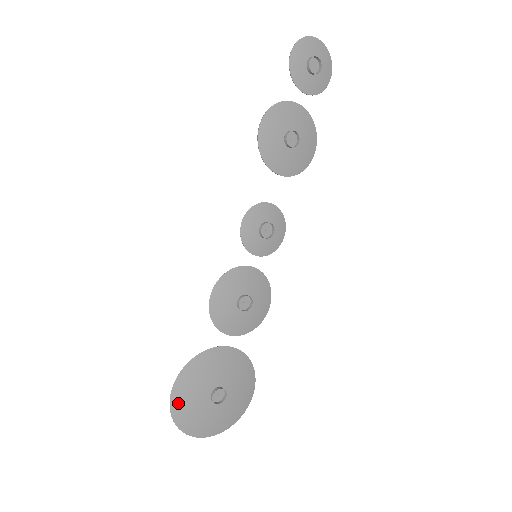
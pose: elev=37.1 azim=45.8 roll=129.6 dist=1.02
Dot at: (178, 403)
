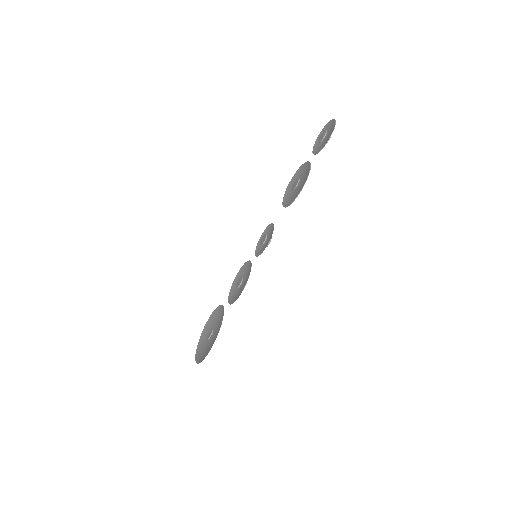
Dot at: (207, 353)
